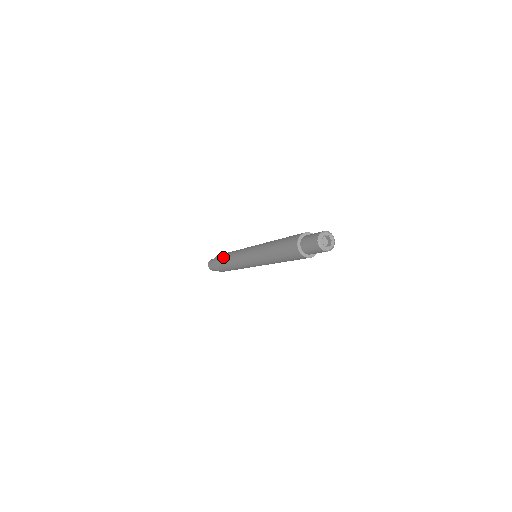
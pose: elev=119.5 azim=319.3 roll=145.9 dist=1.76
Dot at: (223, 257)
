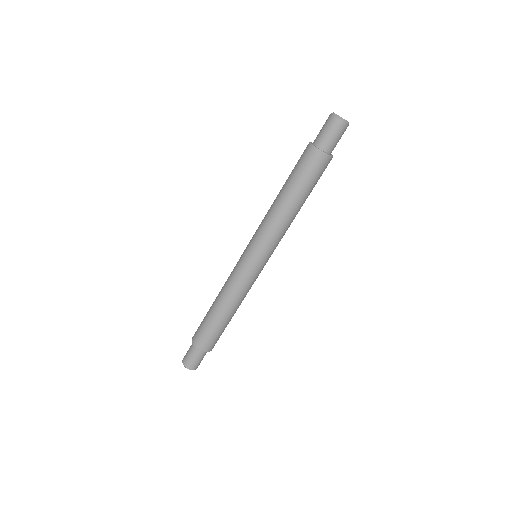
Dot at: (208, 314)
